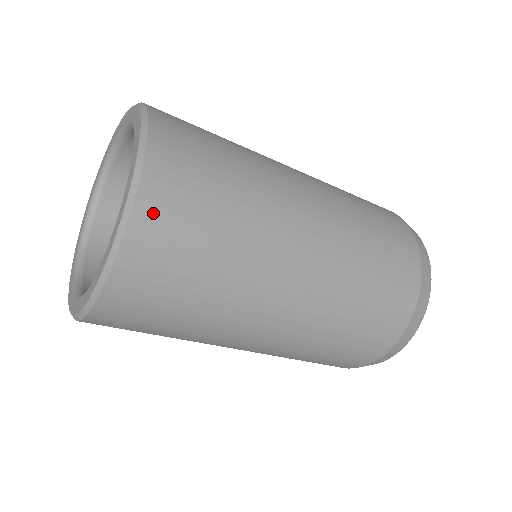
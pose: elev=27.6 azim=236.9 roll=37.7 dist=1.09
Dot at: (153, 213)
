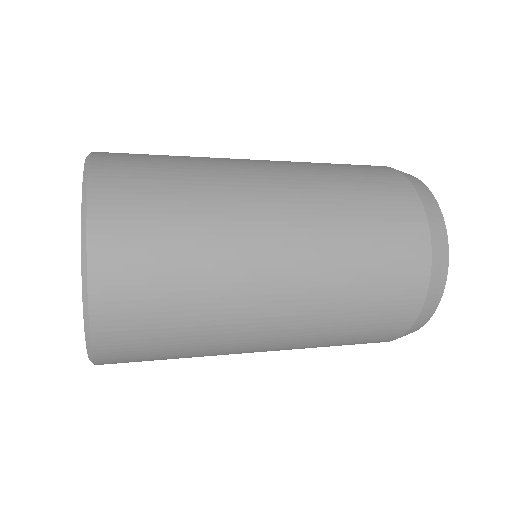
Dot at: (112, 358)
